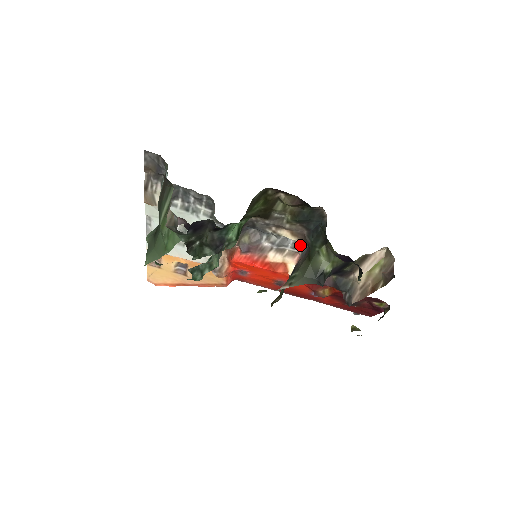
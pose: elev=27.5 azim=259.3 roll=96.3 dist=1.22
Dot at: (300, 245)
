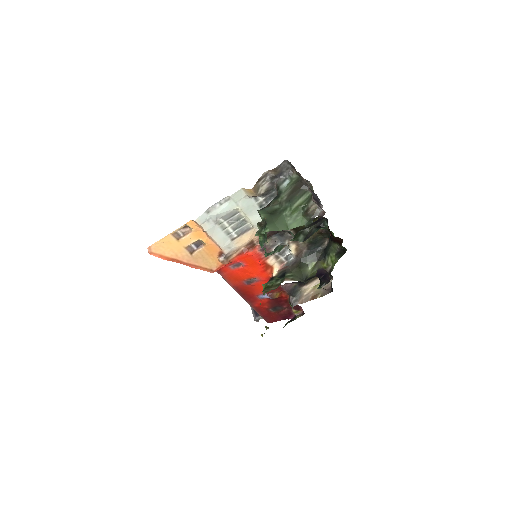
Dot at: (290, 258)
